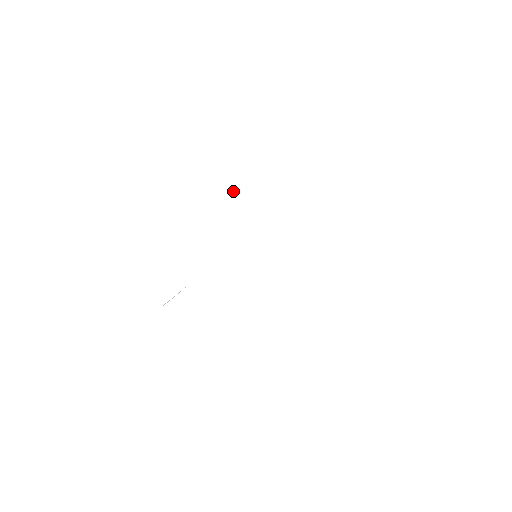
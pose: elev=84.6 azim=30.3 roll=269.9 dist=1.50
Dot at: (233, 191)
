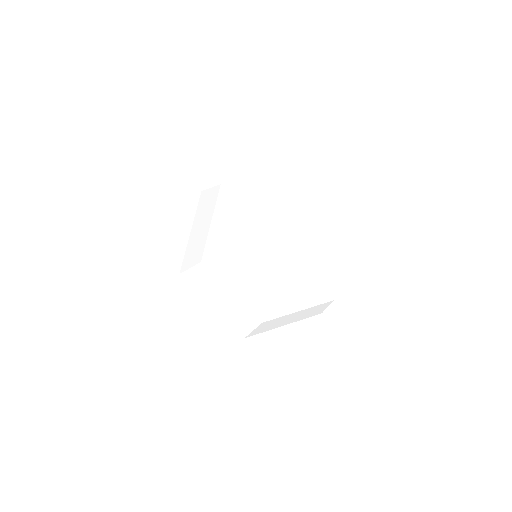
Dot at: occluded
